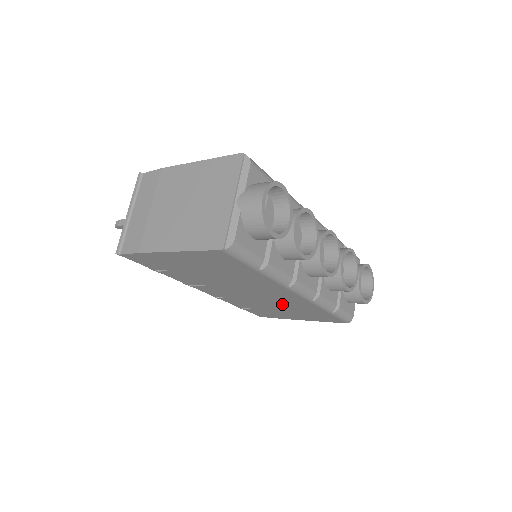
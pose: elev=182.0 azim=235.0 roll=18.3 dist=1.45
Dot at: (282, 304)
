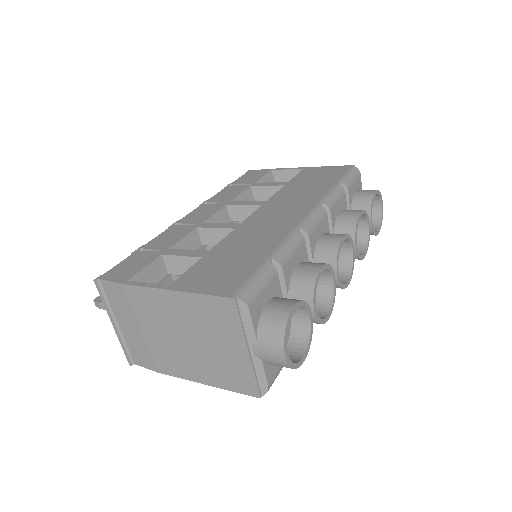
Dot at: occluded
